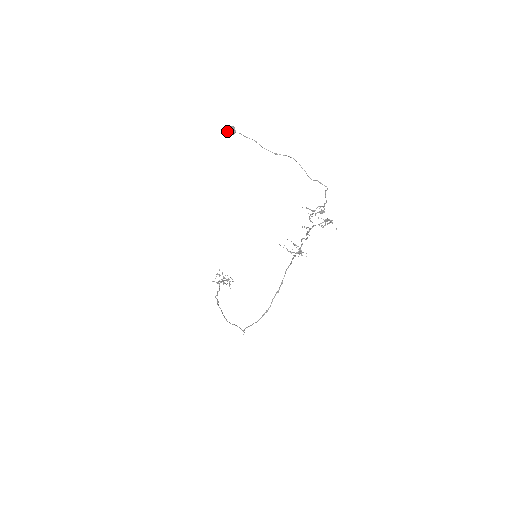
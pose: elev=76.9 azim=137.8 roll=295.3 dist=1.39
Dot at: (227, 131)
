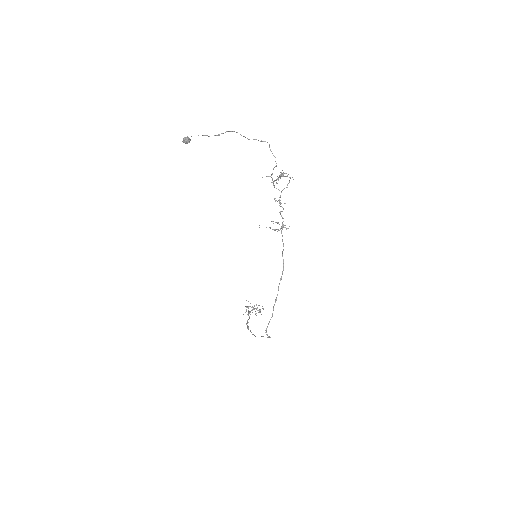
Dot at: (183, 141)
